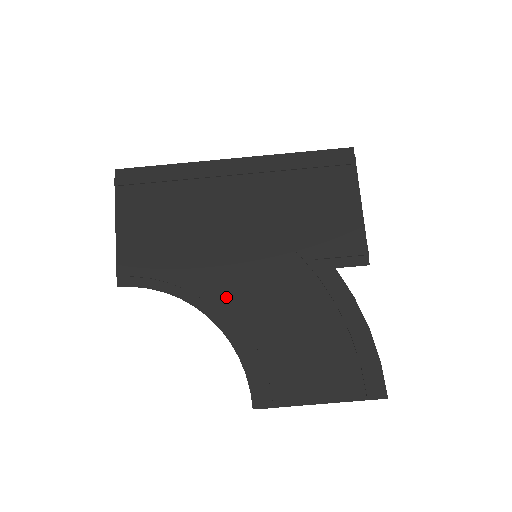
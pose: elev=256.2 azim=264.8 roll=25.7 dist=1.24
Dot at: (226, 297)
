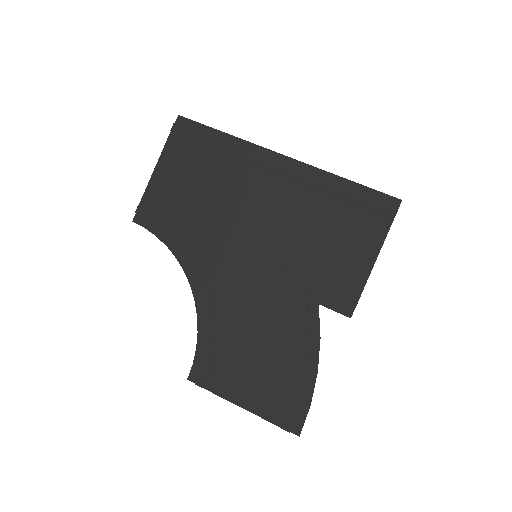
Dot at: (213, 278)
